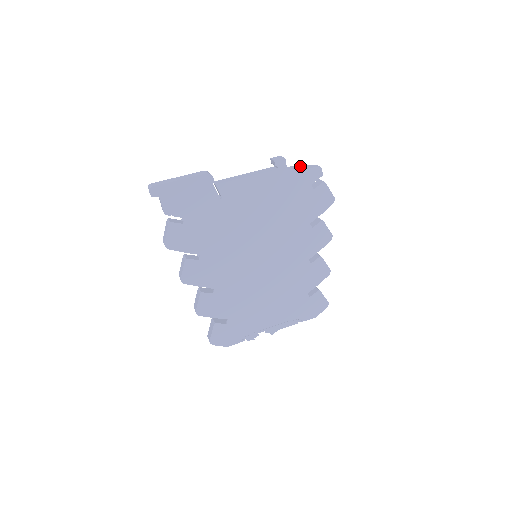
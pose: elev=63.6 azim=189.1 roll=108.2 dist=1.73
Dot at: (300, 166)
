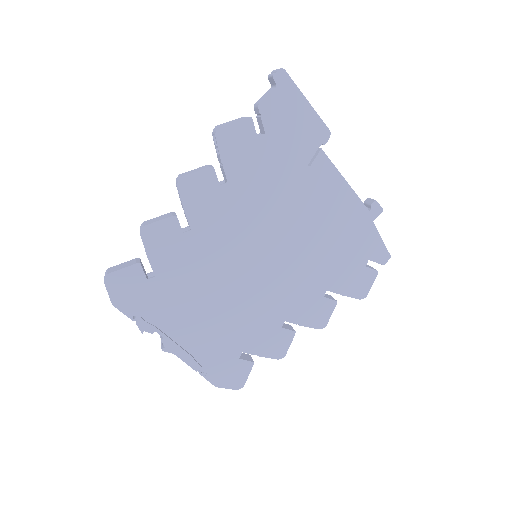
Dot at: occluded
